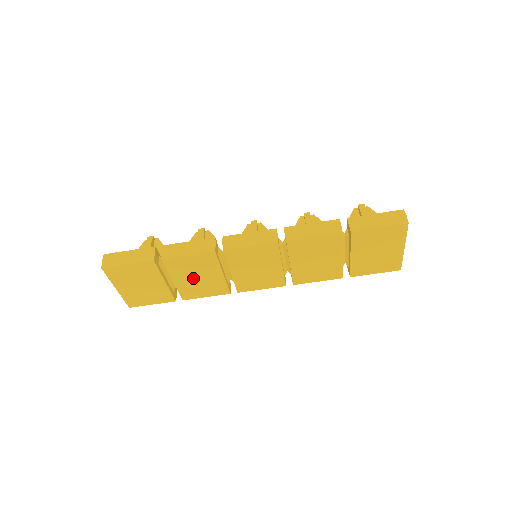
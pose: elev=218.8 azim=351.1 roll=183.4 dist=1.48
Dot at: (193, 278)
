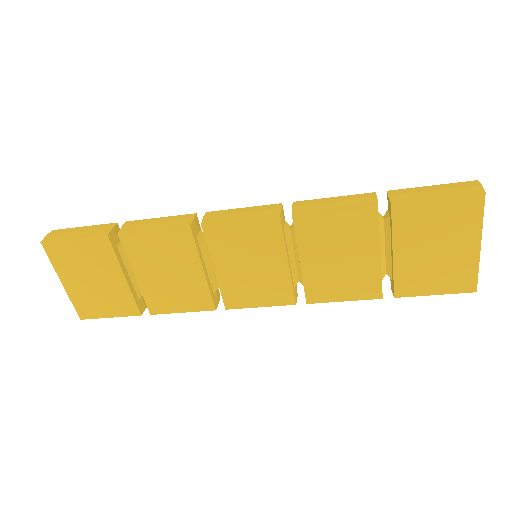
Dot at: (162, 274)
